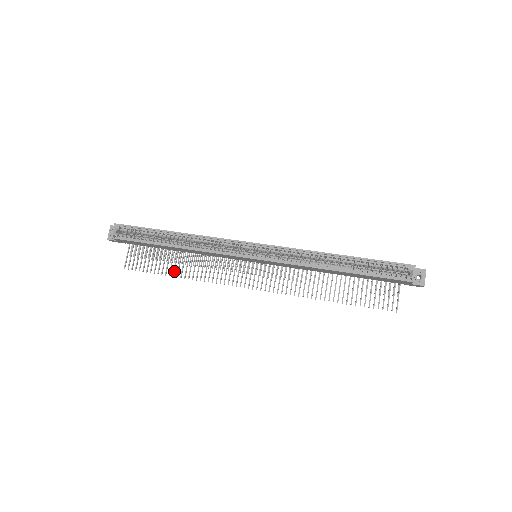
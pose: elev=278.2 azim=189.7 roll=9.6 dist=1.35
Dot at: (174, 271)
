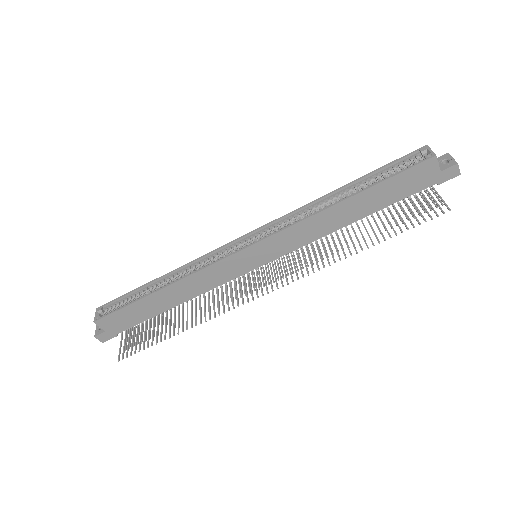
Dot at: (174, 330)
